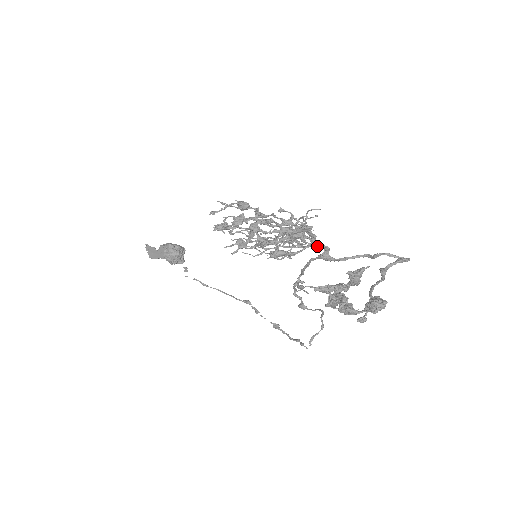
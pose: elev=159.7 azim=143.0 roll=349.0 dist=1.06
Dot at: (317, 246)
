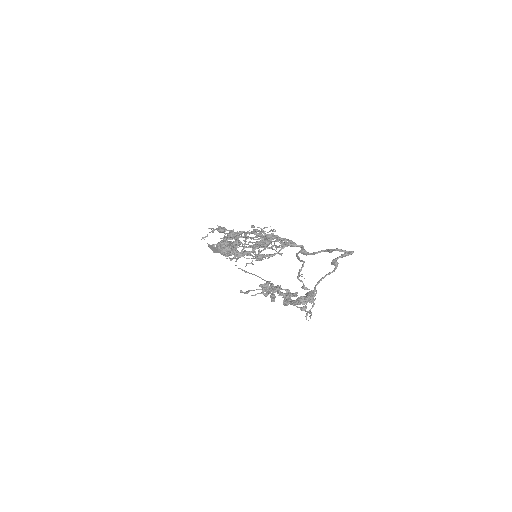
Dot at: (291, 246)
